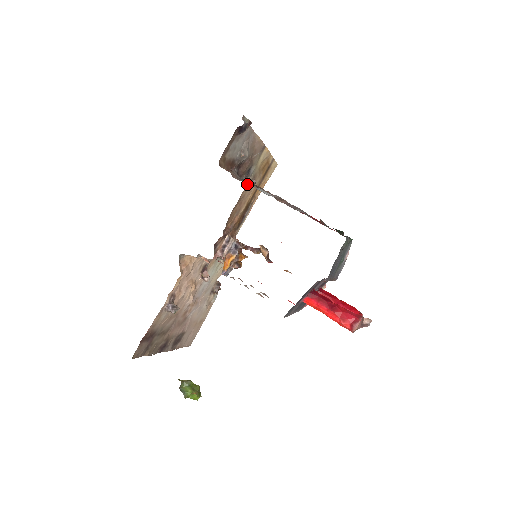
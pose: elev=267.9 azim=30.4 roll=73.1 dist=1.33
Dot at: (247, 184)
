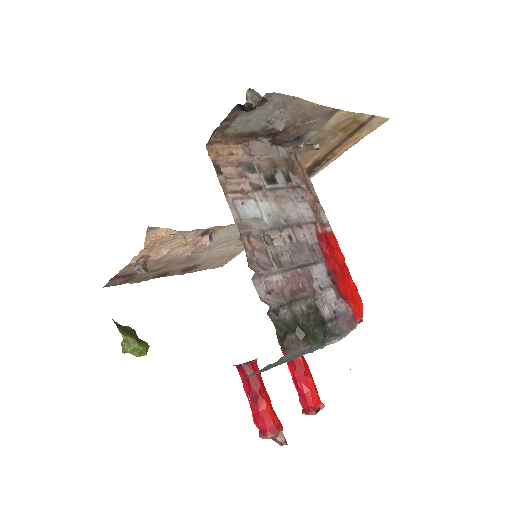
Dot at: (302, 148)
